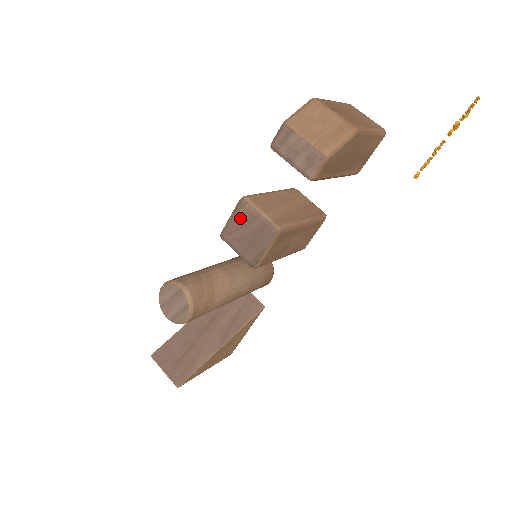
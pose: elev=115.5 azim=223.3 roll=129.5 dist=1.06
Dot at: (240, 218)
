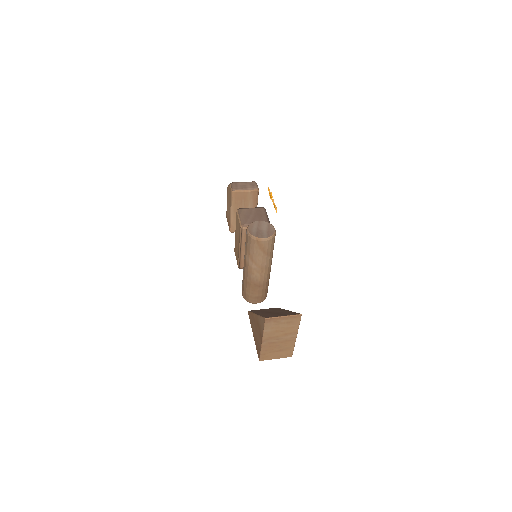
Dot at: (245, 214)
